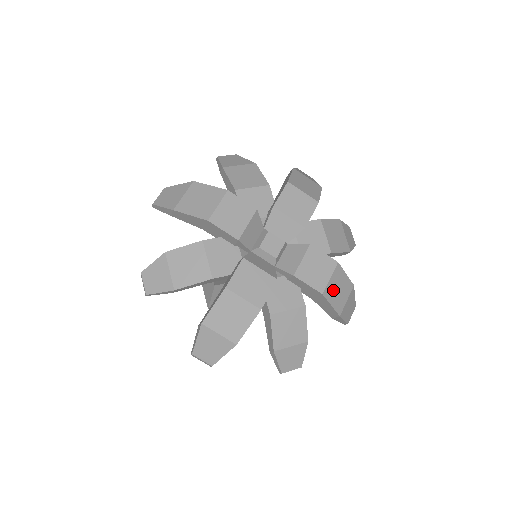
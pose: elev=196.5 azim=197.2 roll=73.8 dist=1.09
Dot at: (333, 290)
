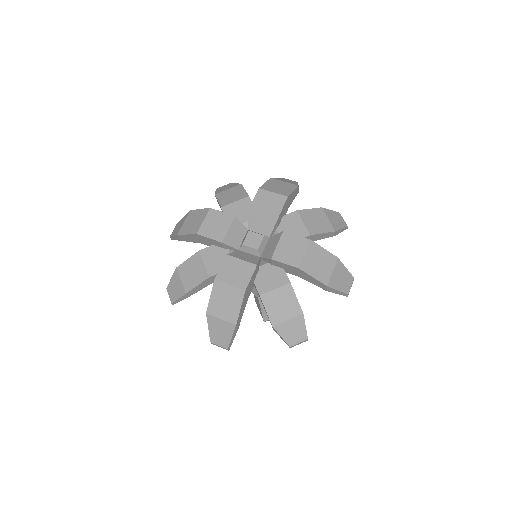
Dot at: (311, 264)
